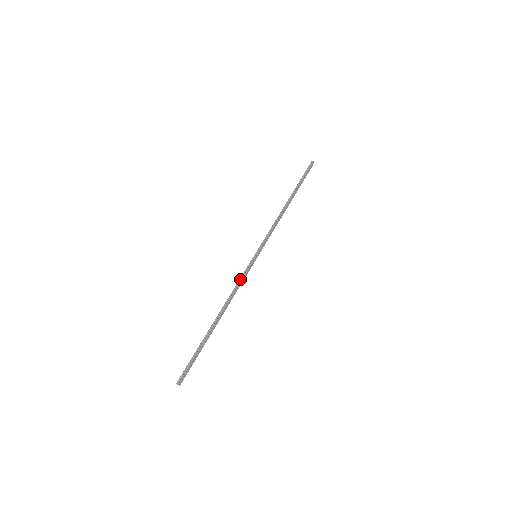
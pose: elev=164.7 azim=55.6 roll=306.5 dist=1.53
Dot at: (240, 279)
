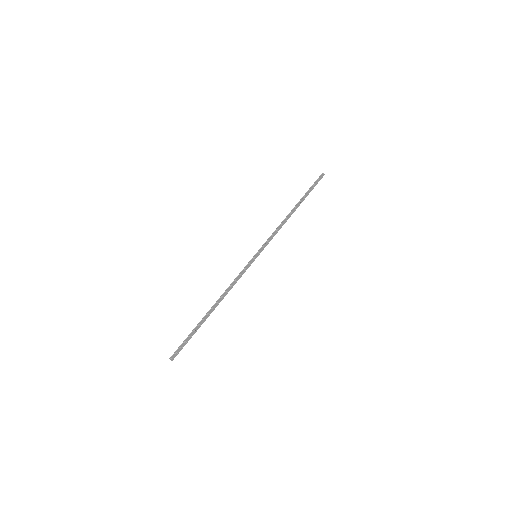
Dot at: (238, 275)
